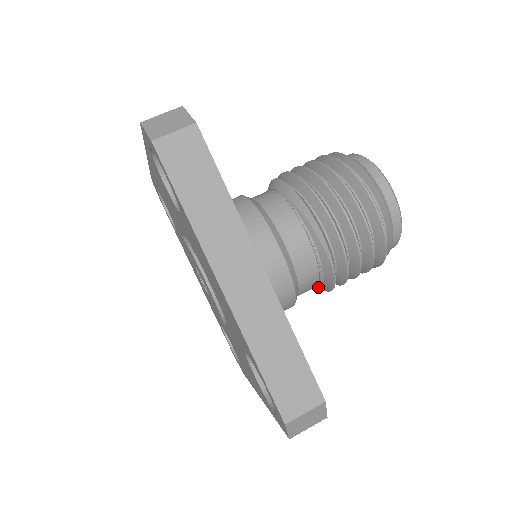
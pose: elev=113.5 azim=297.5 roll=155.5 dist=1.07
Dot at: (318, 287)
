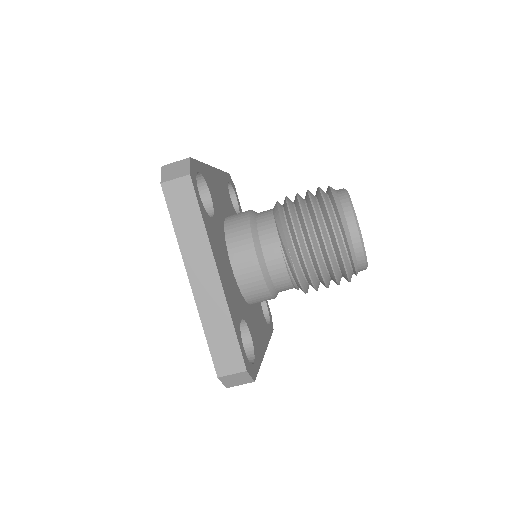
Dot at: occluded
